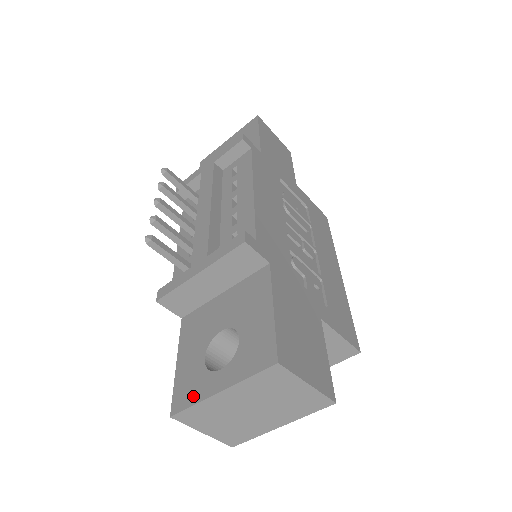
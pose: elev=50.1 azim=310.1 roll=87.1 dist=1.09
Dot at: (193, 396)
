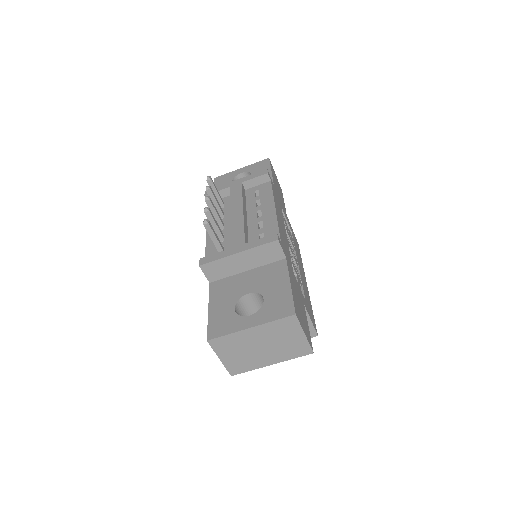
Dot at: (227, 329)
